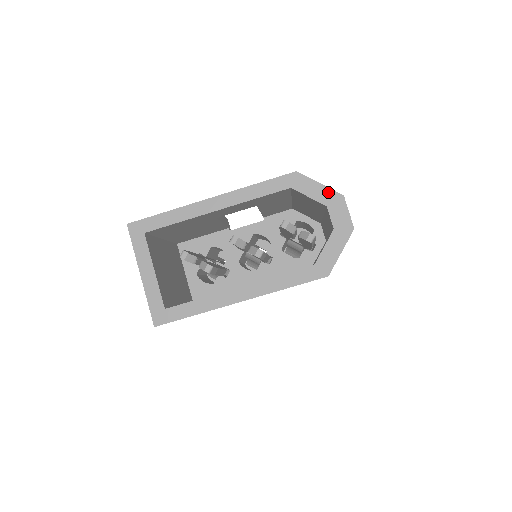
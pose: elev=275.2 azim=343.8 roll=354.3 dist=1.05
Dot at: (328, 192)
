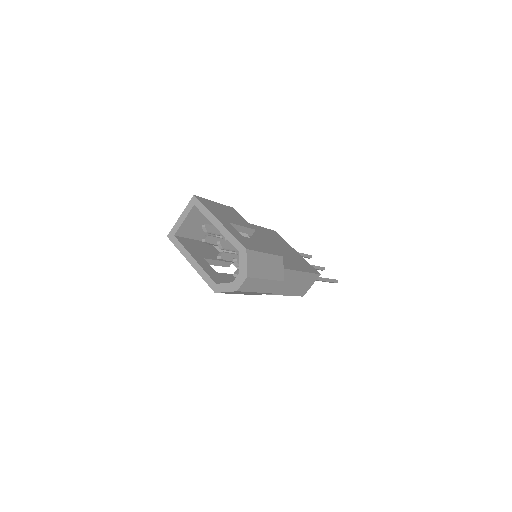
Dot at: (245, 269)
